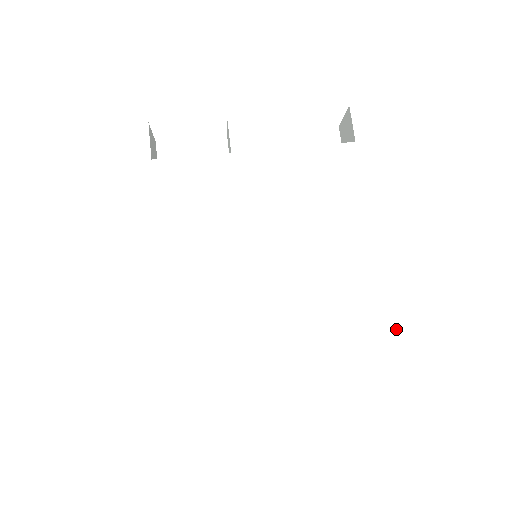
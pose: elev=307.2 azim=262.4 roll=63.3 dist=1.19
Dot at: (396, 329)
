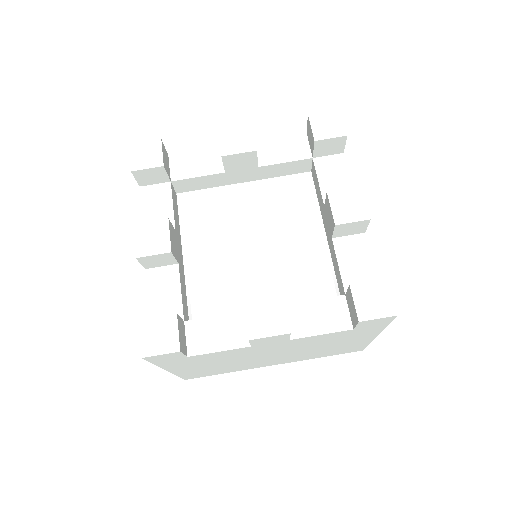
Dot at: (342, 353)
